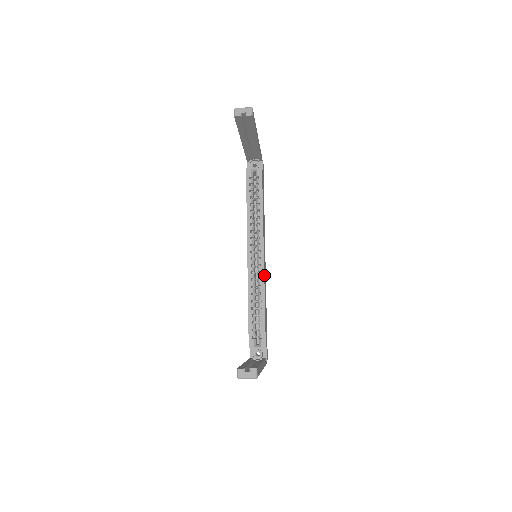
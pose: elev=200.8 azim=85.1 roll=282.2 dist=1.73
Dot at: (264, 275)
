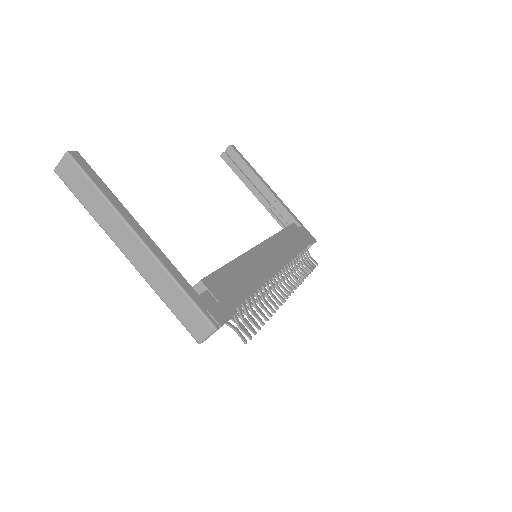
Dot at: (251, 254)
